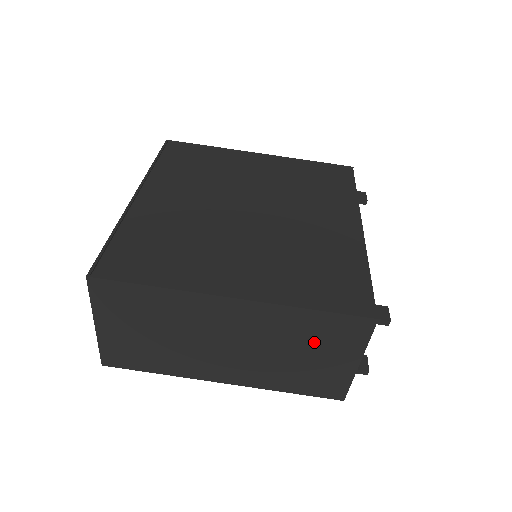
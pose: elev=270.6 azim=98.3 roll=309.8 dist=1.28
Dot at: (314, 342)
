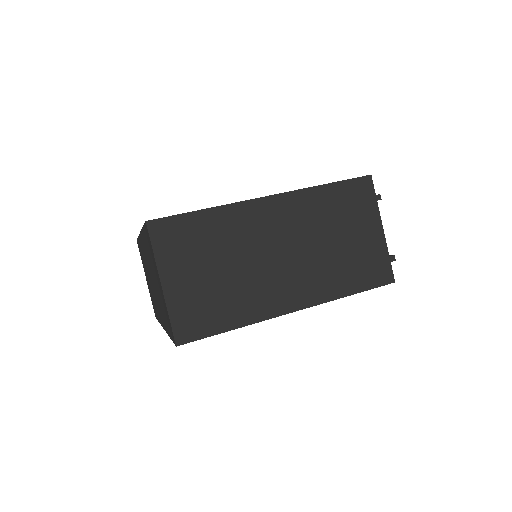
Dot at: (342, 219)
